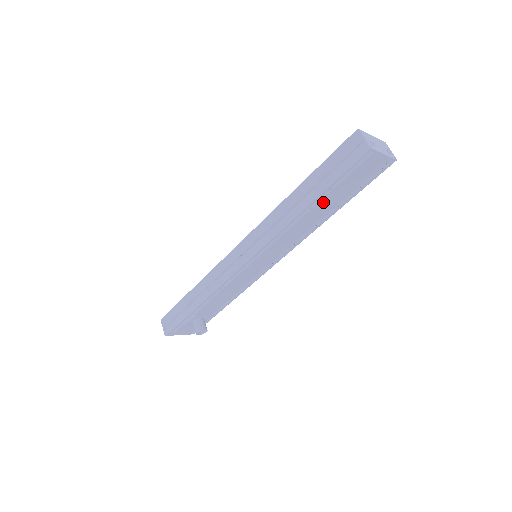
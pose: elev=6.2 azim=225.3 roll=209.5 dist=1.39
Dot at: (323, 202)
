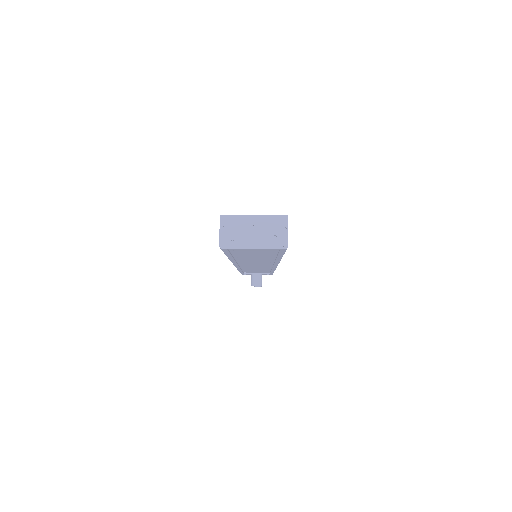
Dot at: (244, 257)
